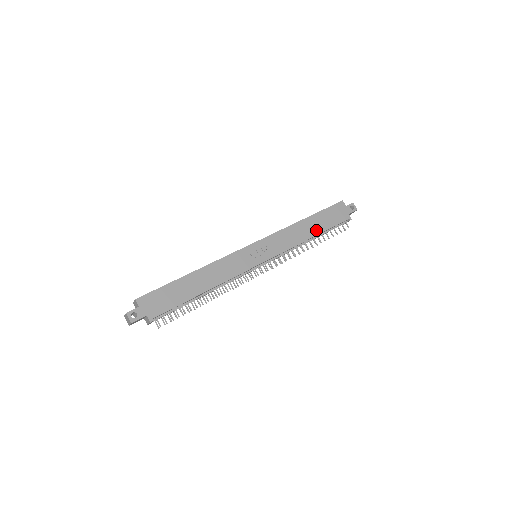
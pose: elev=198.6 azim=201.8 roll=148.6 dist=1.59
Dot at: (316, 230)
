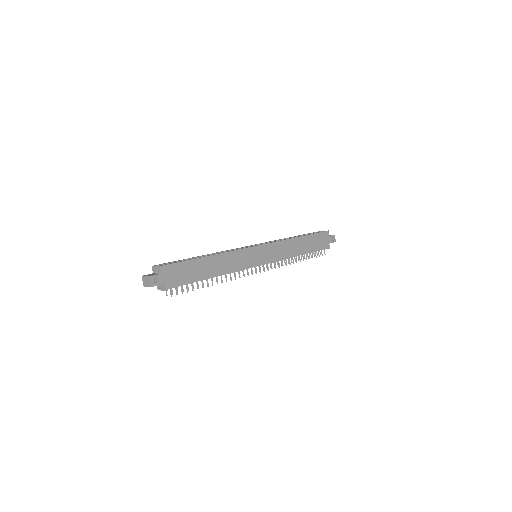
Dot at: (304, 249)
